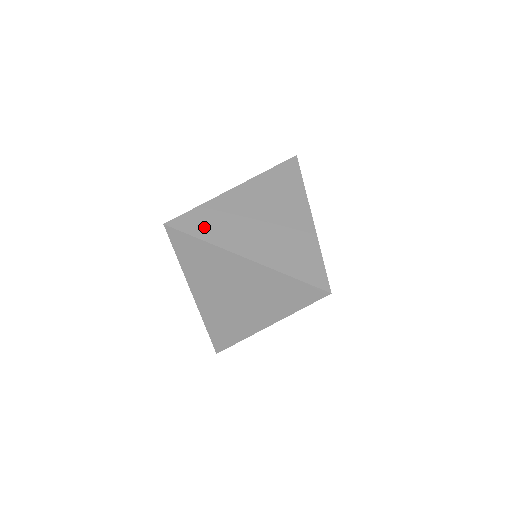
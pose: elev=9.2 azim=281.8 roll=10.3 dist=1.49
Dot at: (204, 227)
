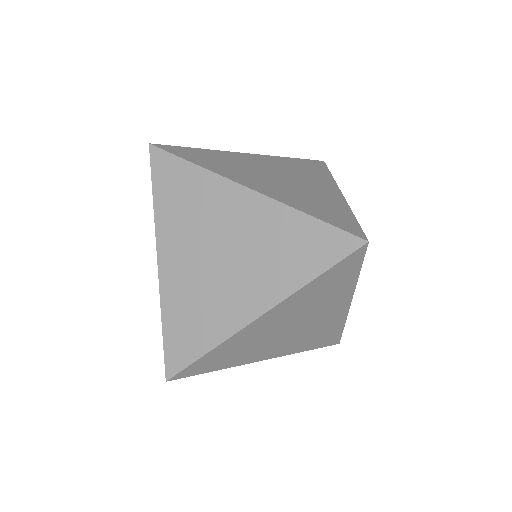
Dot at: (200, 158)
